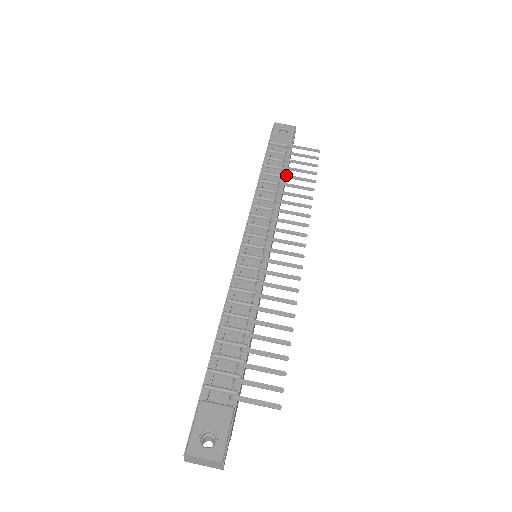
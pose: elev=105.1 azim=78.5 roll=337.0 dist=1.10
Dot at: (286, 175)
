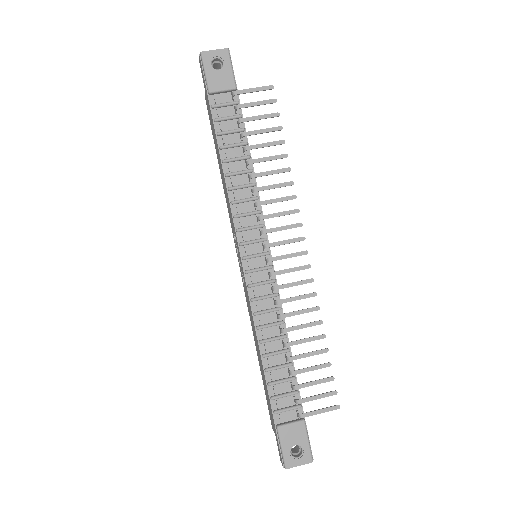
Dot at: (251, 146)
